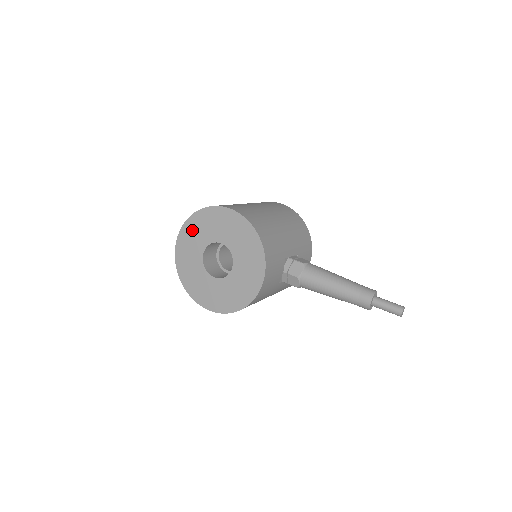
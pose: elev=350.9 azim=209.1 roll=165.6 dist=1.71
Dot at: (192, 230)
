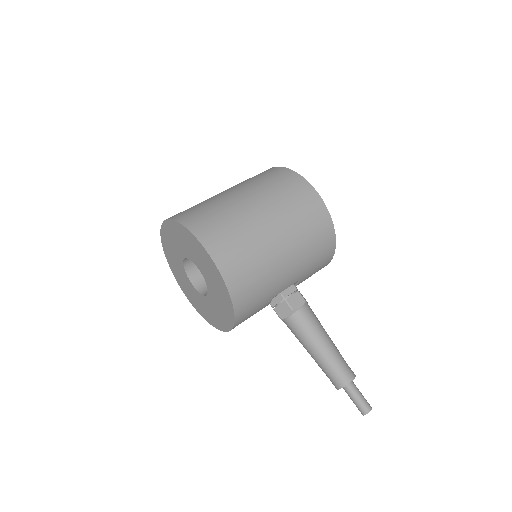
Dot at: (174, 232)
